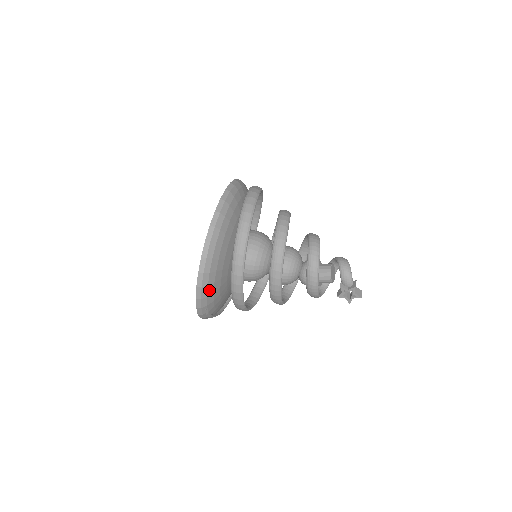
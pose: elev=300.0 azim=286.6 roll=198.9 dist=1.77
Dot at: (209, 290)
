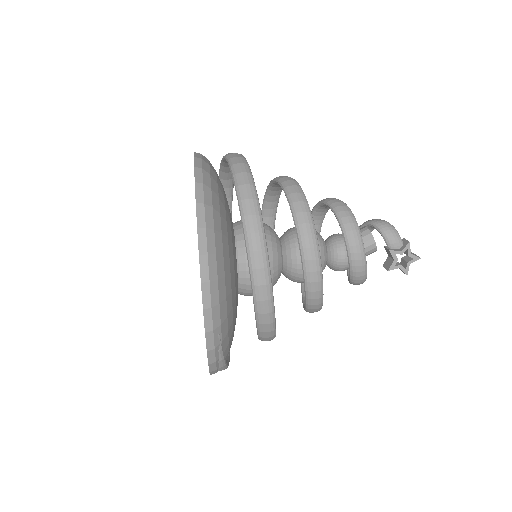
Dot at: (220, 290)
